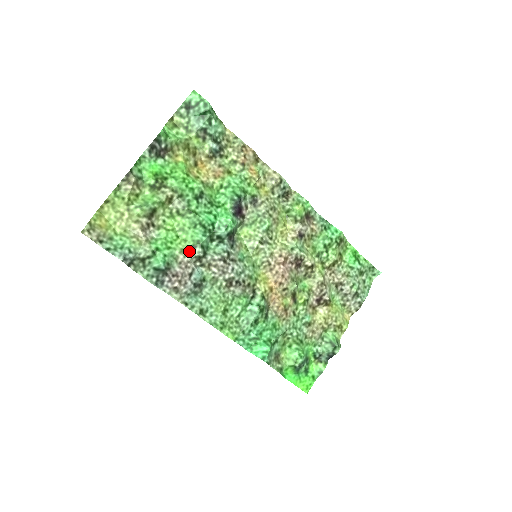
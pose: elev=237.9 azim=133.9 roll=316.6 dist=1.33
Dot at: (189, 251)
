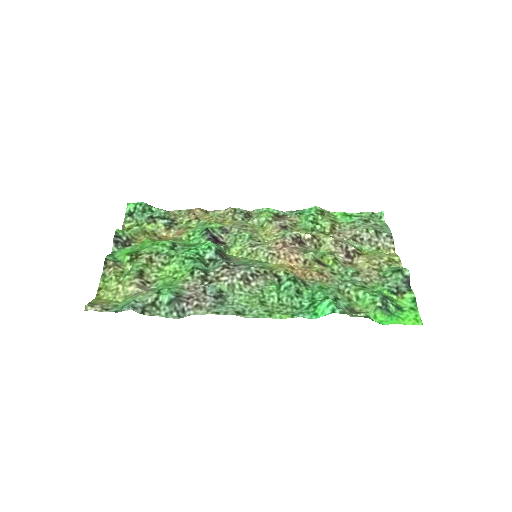
Dot at: (190, 278)
